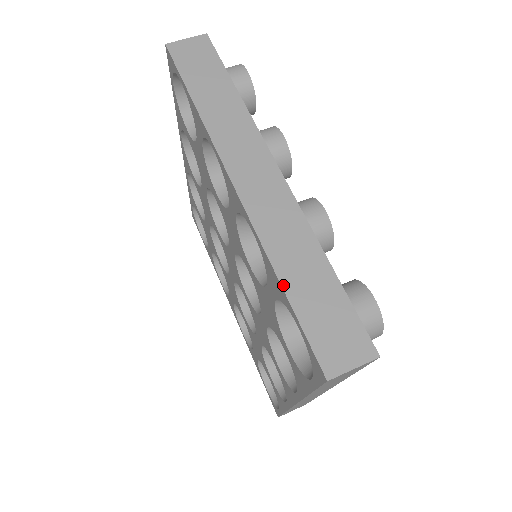
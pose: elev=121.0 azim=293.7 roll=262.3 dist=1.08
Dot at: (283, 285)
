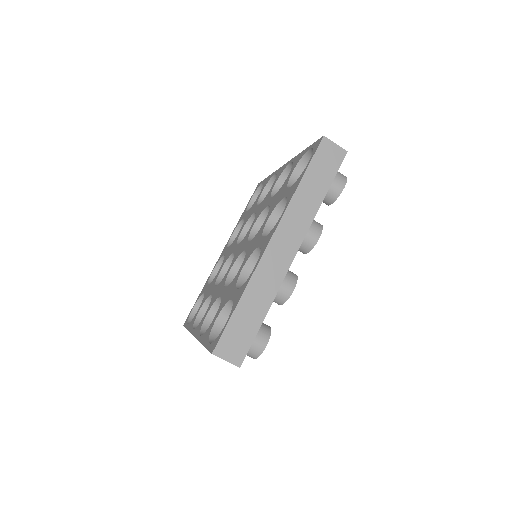
Dot at: occluded
